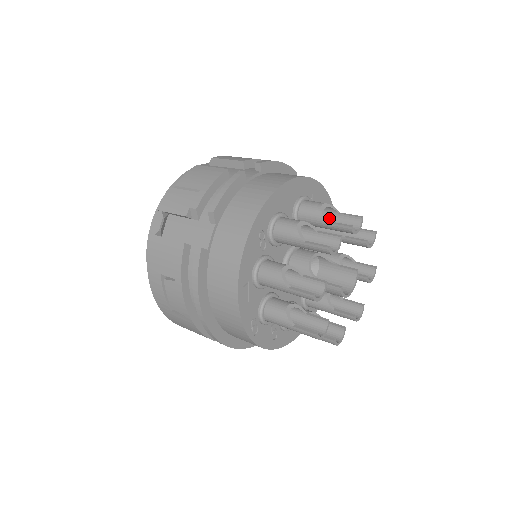
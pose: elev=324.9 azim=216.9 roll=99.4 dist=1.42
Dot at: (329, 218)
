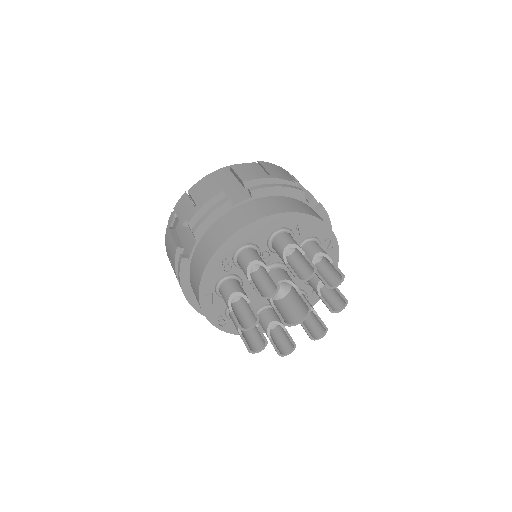
Dot at: (298, 255)
